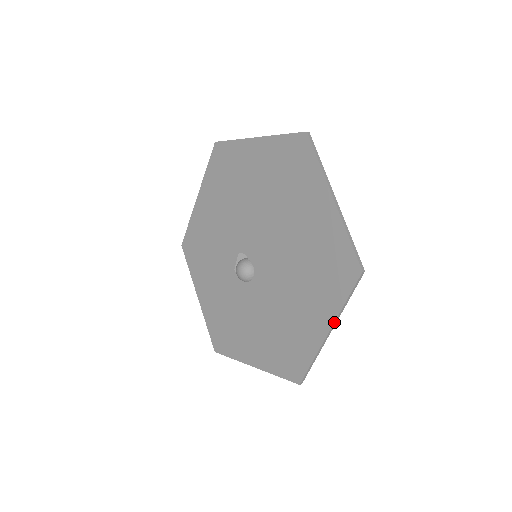
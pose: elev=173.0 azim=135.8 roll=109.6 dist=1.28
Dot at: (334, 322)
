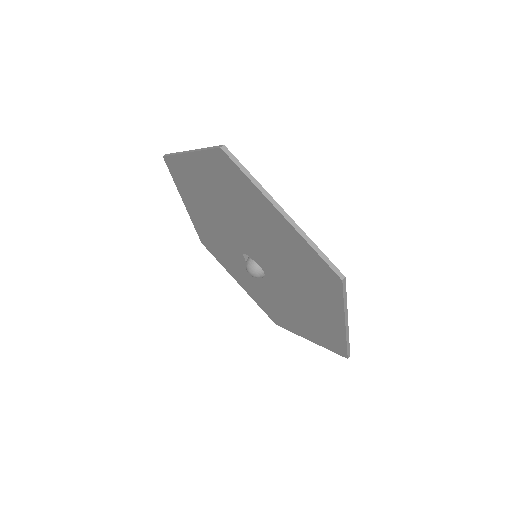
Dot at: (344, 318)
